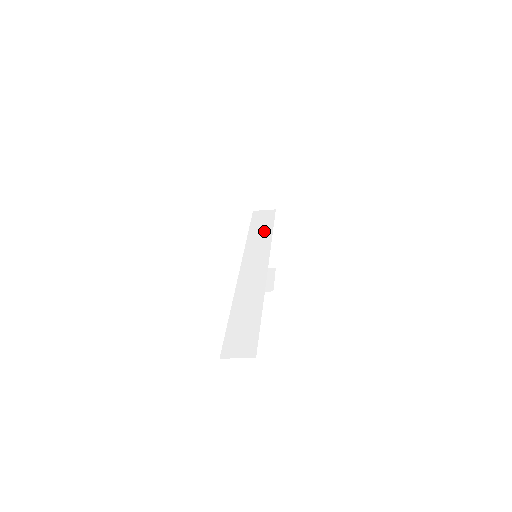
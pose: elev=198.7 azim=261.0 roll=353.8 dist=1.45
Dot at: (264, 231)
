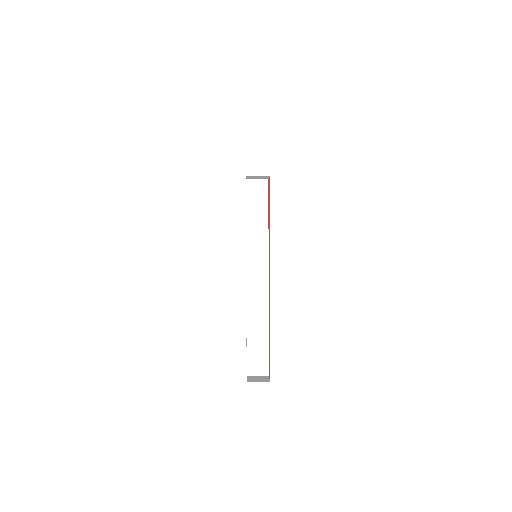
Dot at: (260, 222)
